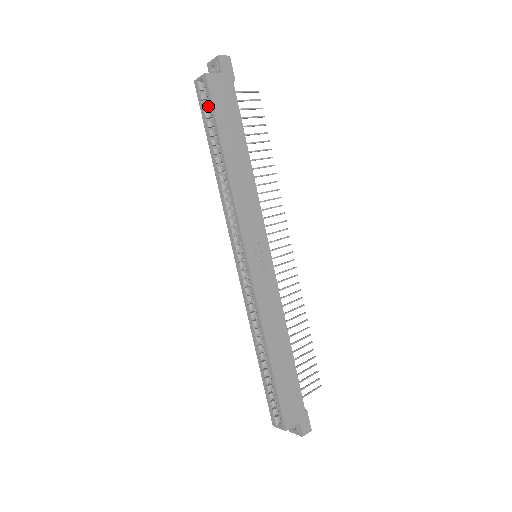
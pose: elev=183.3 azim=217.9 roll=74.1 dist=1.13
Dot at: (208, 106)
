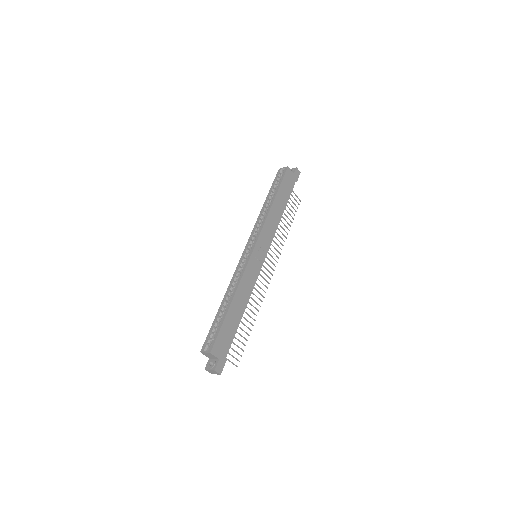
Dot at: (279, 180)
